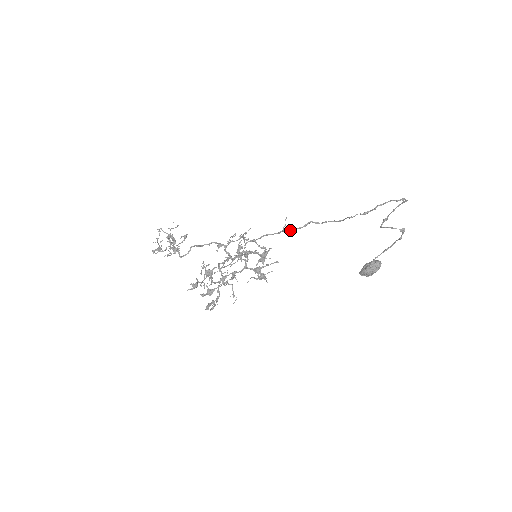
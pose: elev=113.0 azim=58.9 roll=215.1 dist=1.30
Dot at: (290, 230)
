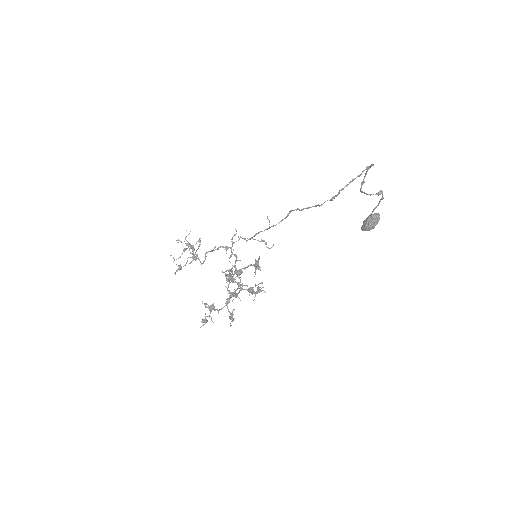
Dot at: (275, 225)
